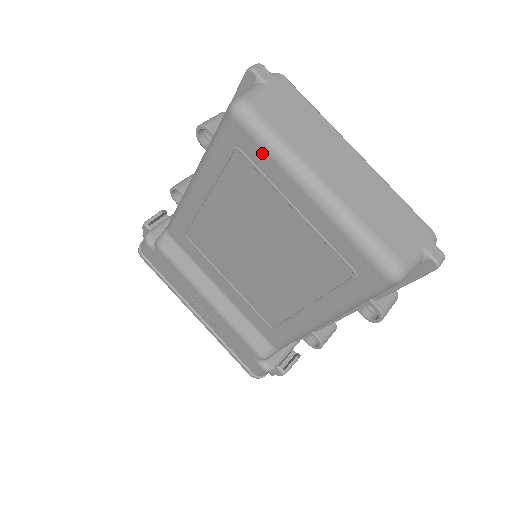
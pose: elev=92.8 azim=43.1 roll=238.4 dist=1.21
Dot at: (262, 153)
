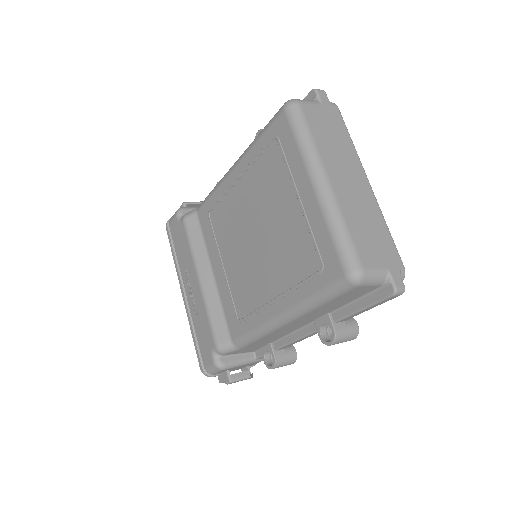
Dot at: (293, 143)
